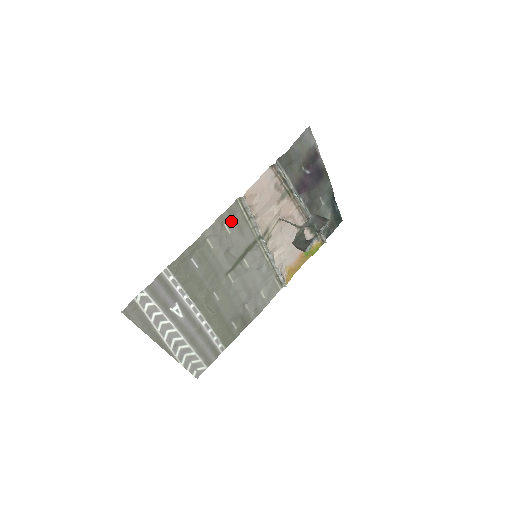
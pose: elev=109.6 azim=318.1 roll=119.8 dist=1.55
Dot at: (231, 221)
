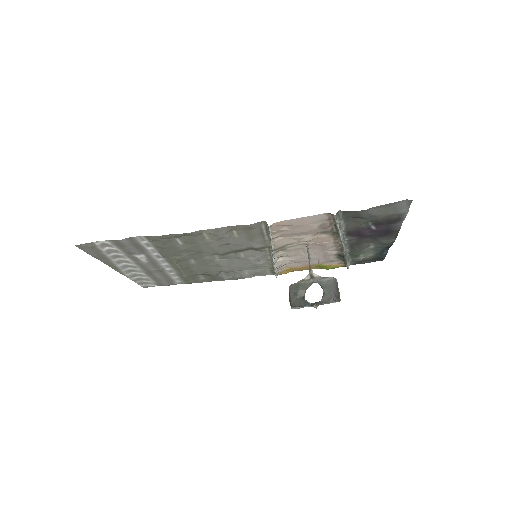
Dot at: (243, 231)
